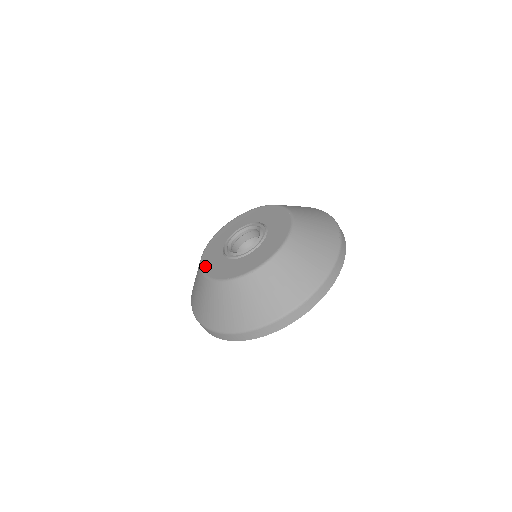
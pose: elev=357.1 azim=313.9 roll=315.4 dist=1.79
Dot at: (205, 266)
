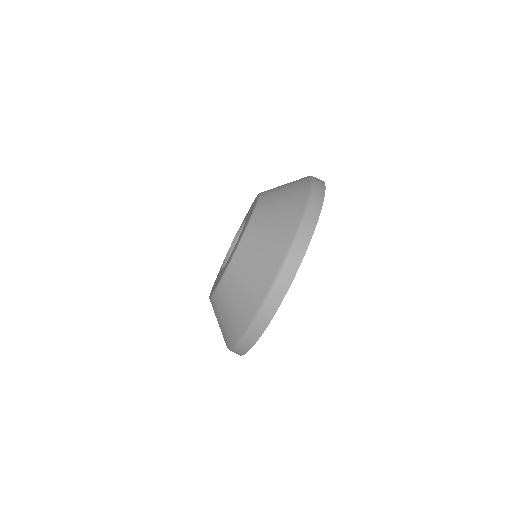
Dot at: (211, 292)
